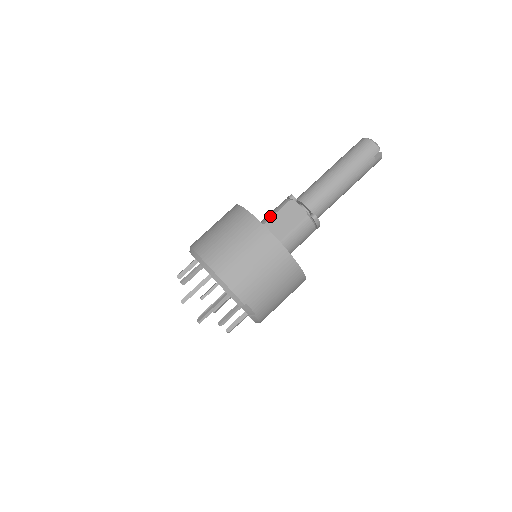
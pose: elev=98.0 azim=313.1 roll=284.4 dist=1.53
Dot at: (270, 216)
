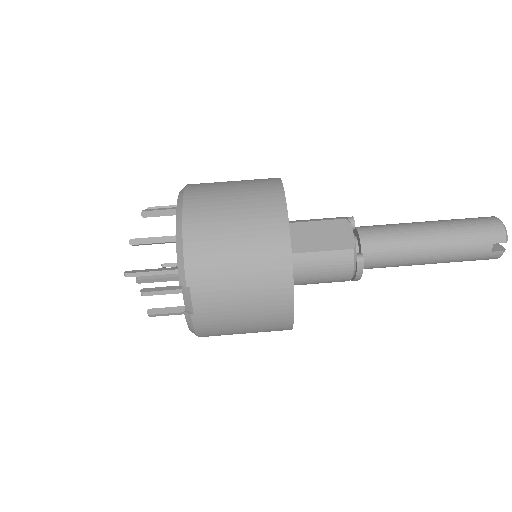
Dot at: (307, 220)
